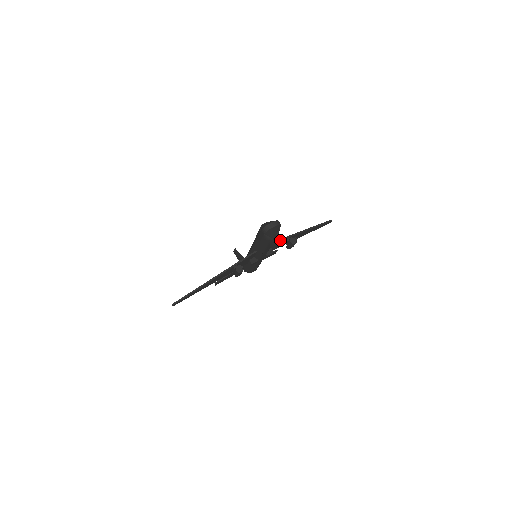
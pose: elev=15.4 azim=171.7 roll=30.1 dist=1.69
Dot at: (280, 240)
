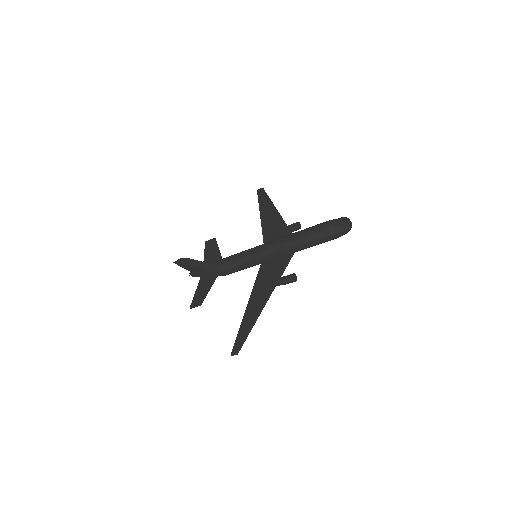
Dot at: (290, 231)
